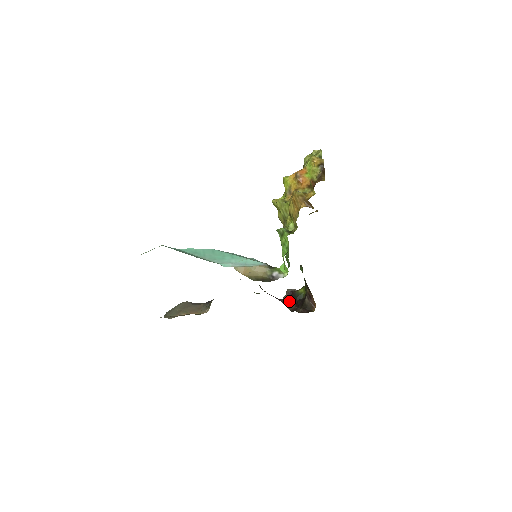
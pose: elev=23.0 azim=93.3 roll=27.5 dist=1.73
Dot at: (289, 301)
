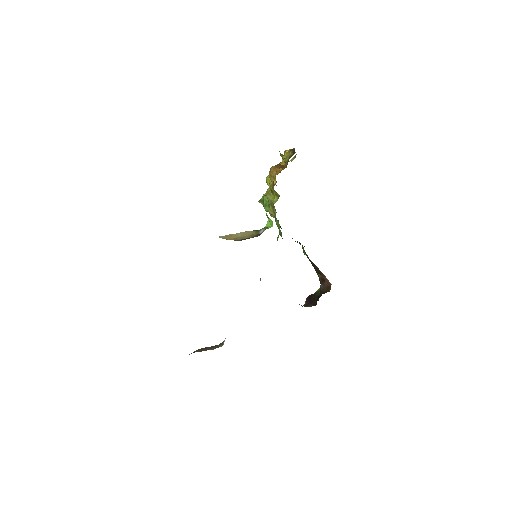
Dot at: (308, 305)
